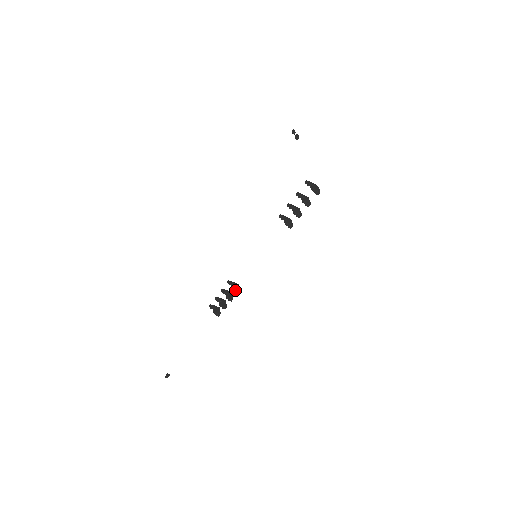
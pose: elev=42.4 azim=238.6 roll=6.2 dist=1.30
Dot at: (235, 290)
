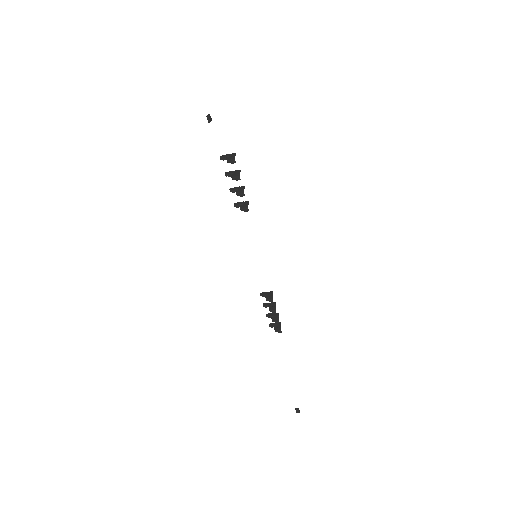
Dot at: (268, 300)
